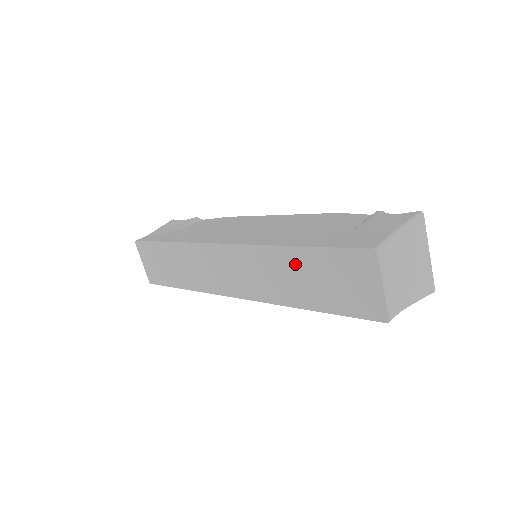
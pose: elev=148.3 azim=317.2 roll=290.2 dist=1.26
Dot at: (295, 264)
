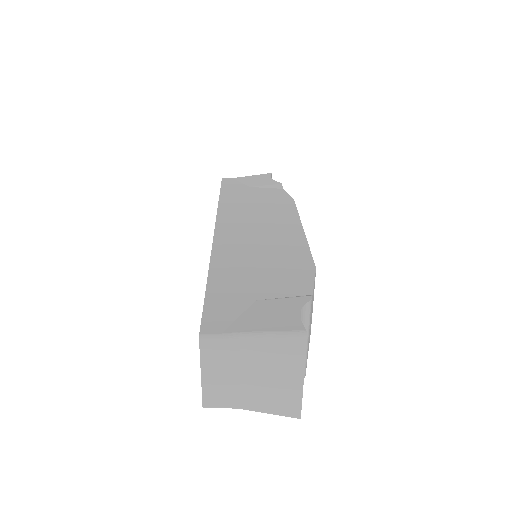
Dot at: occluded
